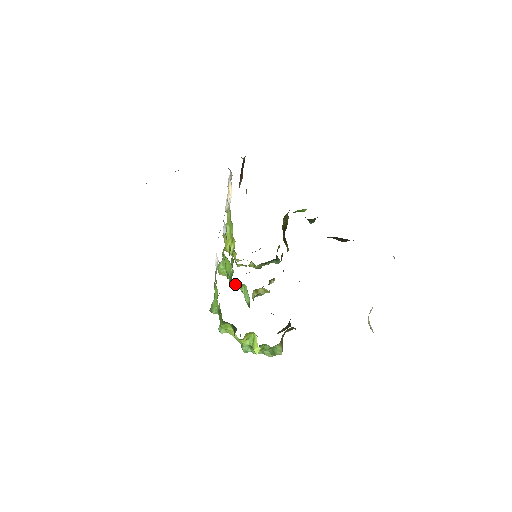
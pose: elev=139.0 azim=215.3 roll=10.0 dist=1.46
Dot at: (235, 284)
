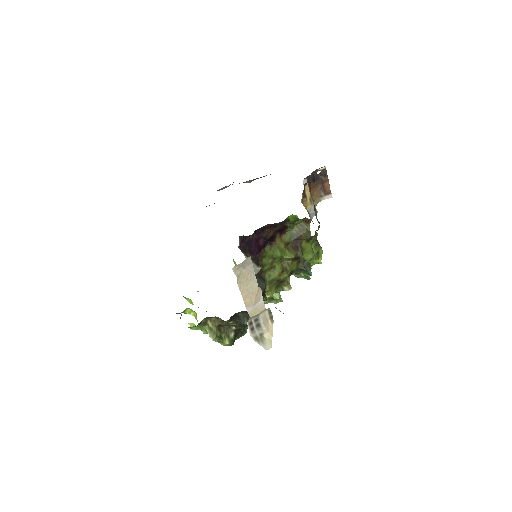
Dot at: occluded
